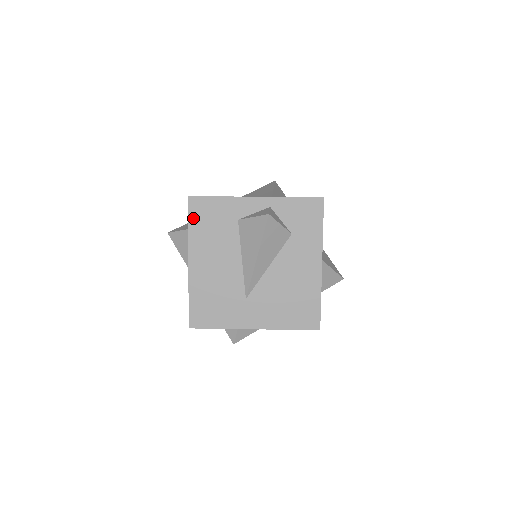
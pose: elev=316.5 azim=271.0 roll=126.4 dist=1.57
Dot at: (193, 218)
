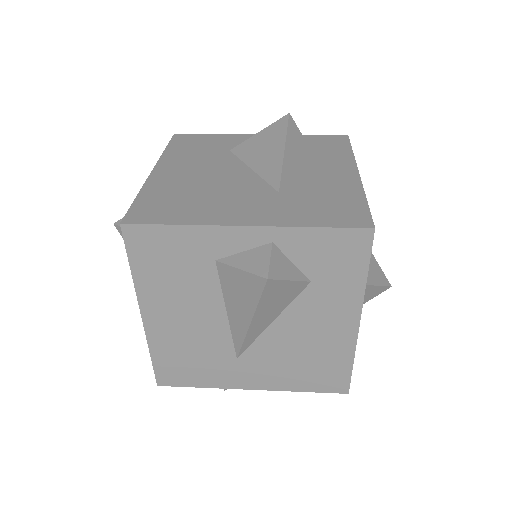
Dot at: (136, 257)
